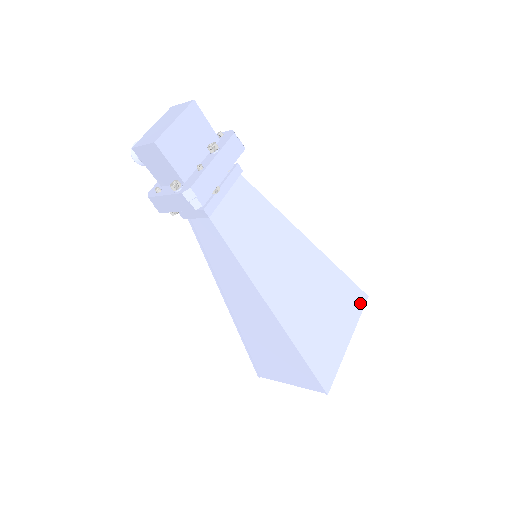
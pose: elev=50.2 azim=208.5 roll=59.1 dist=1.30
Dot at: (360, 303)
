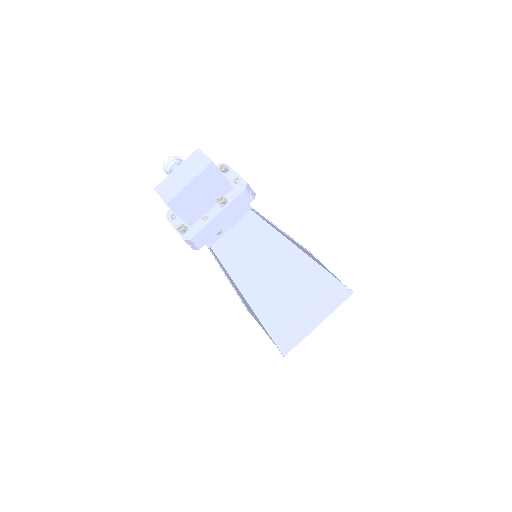
Dot at: (342, 298)
